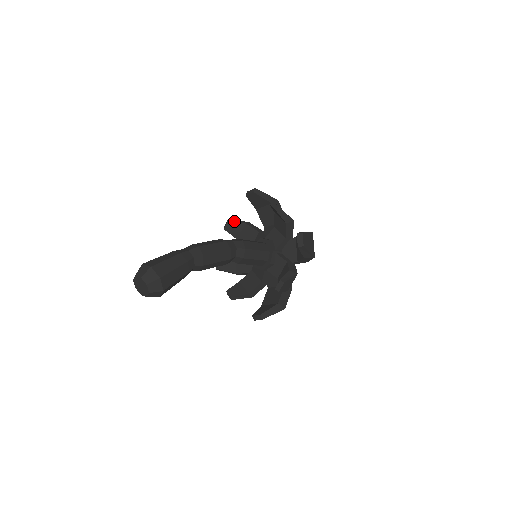
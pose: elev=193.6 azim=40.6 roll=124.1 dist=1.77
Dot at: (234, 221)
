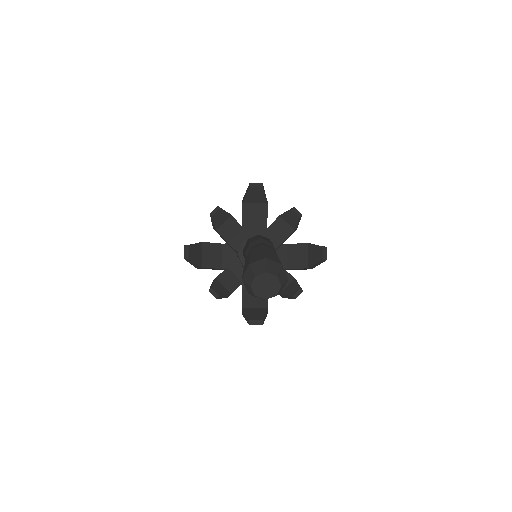
Dot at: (224, 210)
